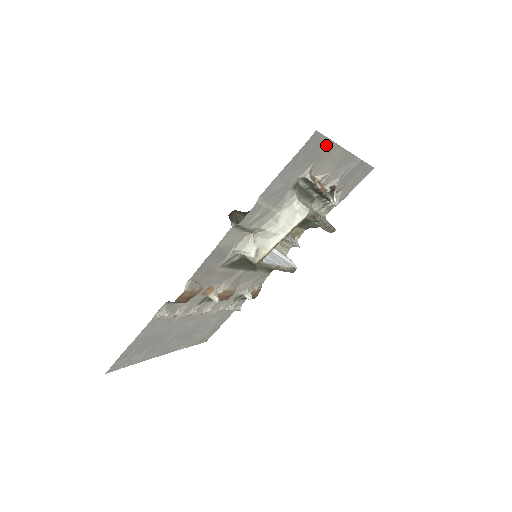
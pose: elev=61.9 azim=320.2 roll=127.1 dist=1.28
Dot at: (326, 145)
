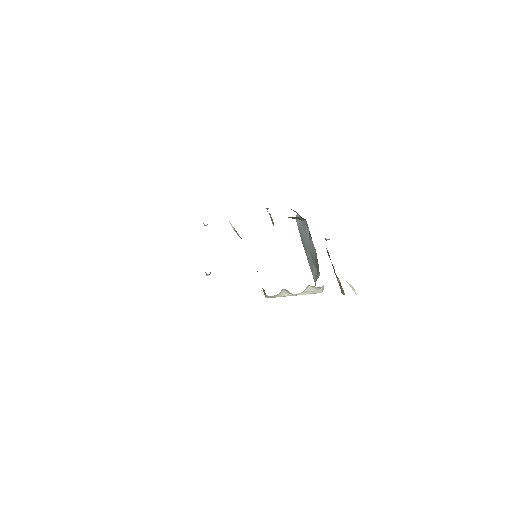
Dot at: occluded
